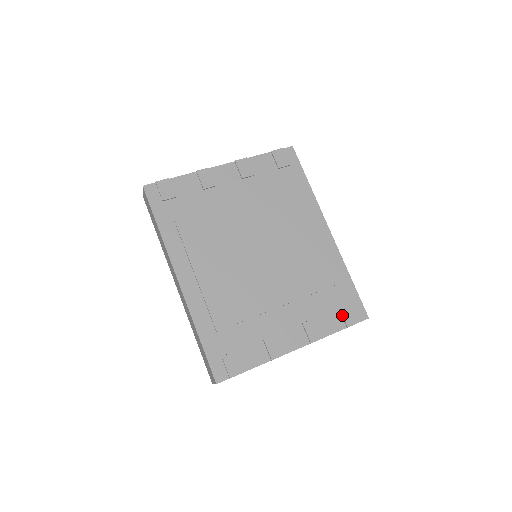
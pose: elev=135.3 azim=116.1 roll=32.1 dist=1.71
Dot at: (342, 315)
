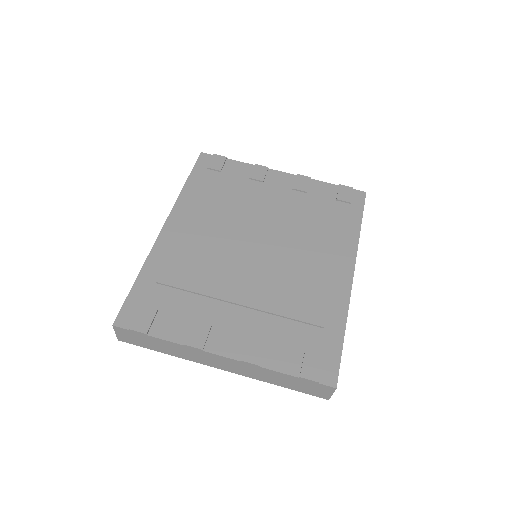
Dot at: (303, 359)
